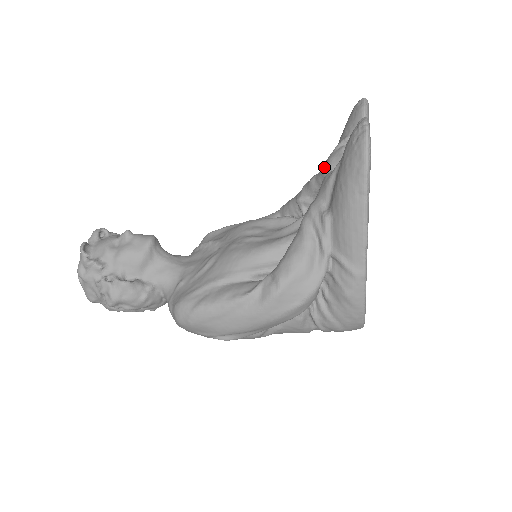
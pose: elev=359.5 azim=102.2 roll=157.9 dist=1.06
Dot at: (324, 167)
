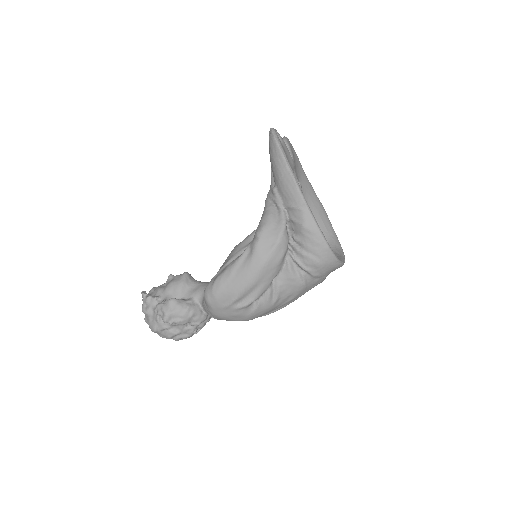
Dot at: occluded
